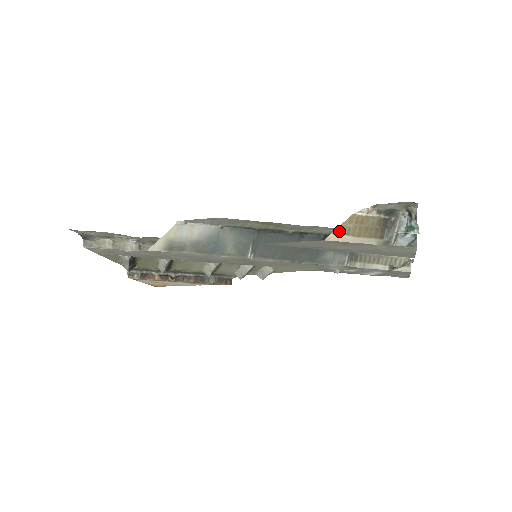
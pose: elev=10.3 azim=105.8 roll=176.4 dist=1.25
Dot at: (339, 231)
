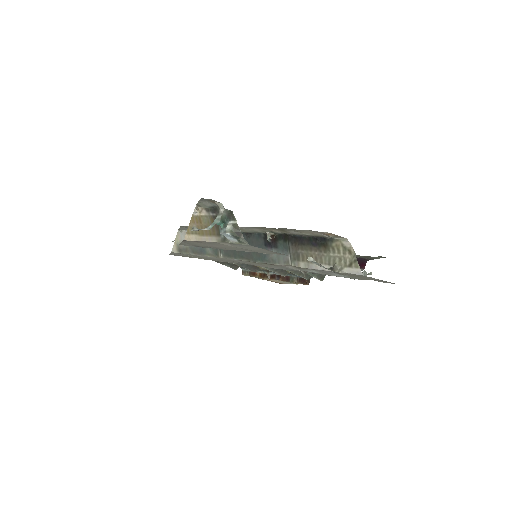
Dot at: (190, 231)
